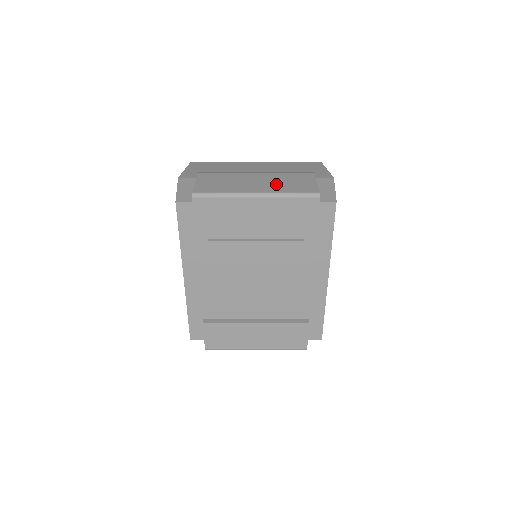
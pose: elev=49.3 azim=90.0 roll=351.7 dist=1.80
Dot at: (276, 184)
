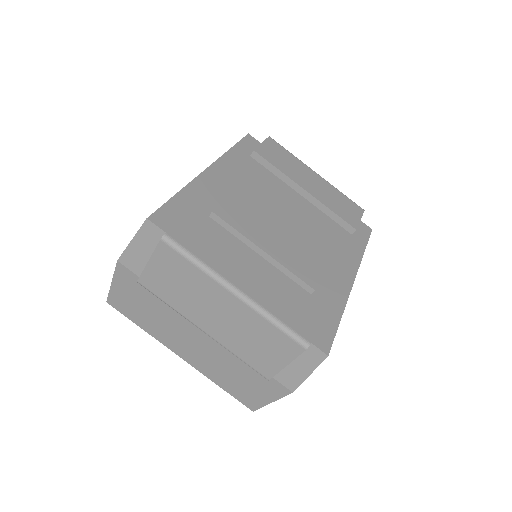
Dot at: occluded
